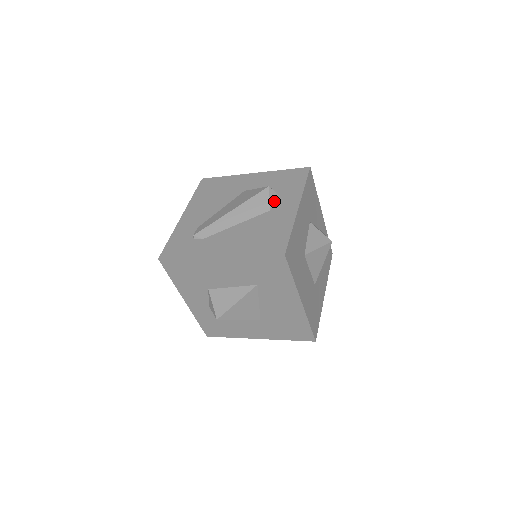
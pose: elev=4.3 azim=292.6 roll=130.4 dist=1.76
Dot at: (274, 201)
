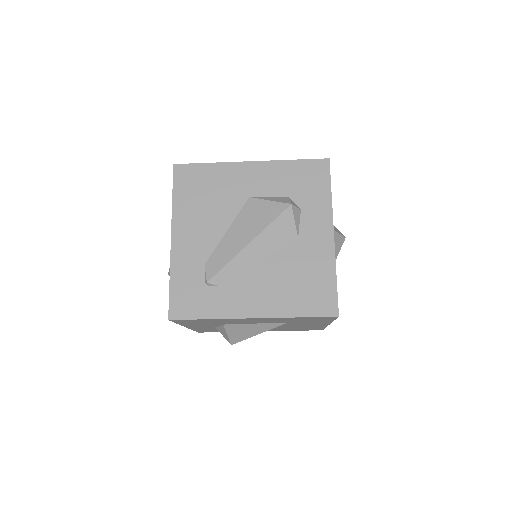
Dot at: (299, 222)
